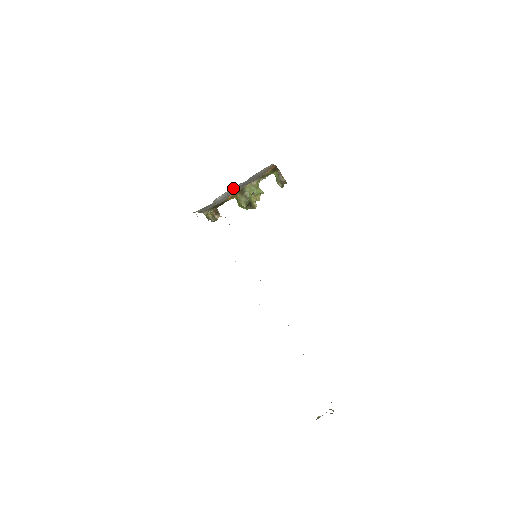
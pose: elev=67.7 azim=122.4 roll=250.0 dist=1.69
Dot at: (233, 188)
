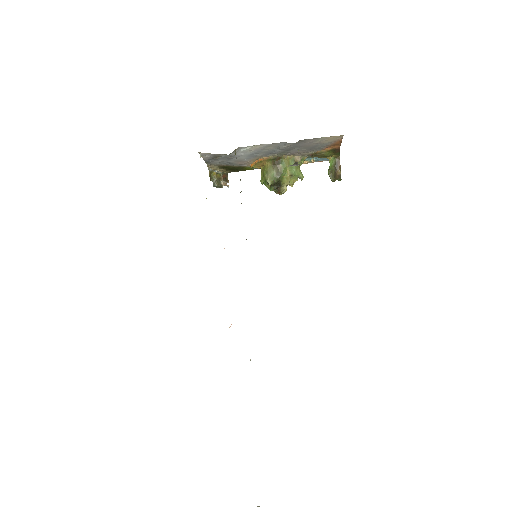
Dot at: (270, 145)
